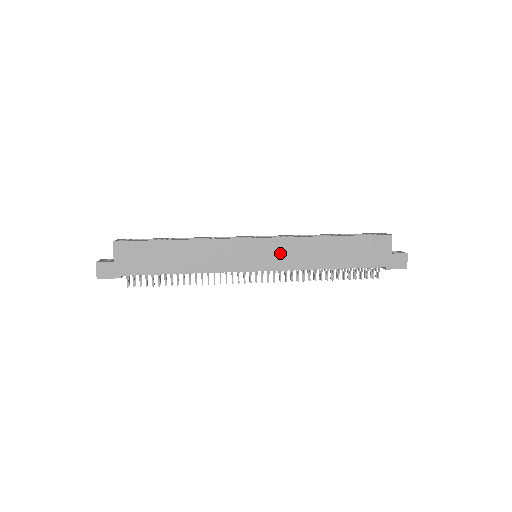
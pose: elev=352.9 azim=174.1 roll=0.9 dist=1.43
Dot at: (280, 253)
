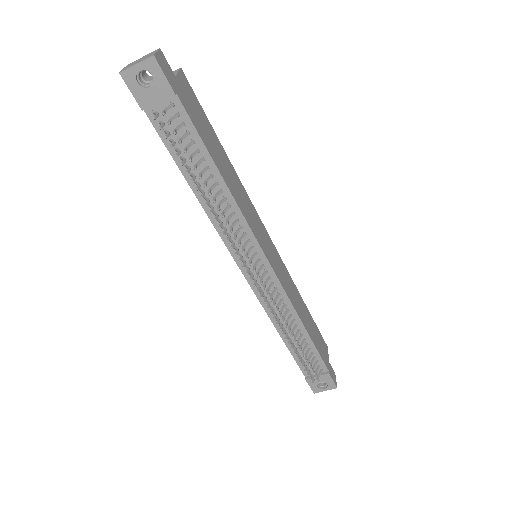
Dot at: (281, 270)
